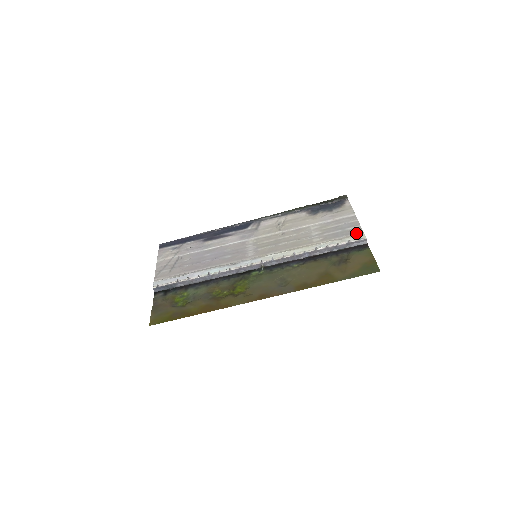
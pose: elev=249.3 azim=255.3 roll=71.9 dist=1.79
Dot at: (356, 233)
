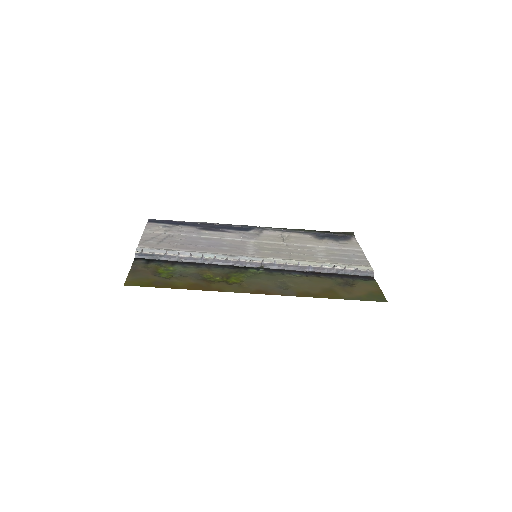
Dot at: (363, 264)
